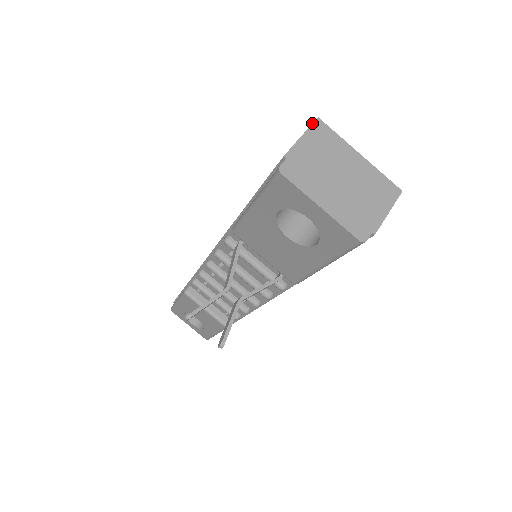
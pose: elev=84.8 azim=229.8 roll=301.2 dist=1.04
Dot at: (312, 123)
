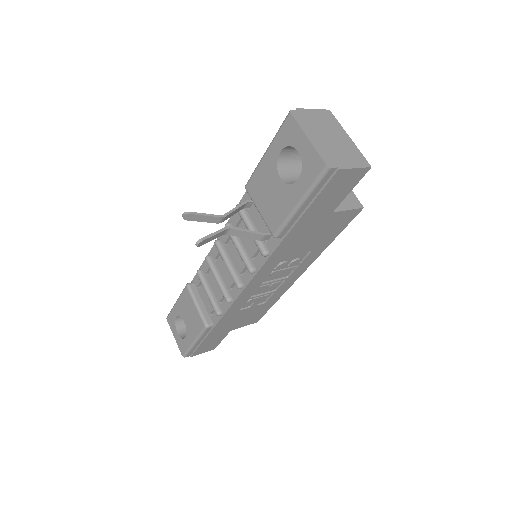
Dot at: (324, 109)
